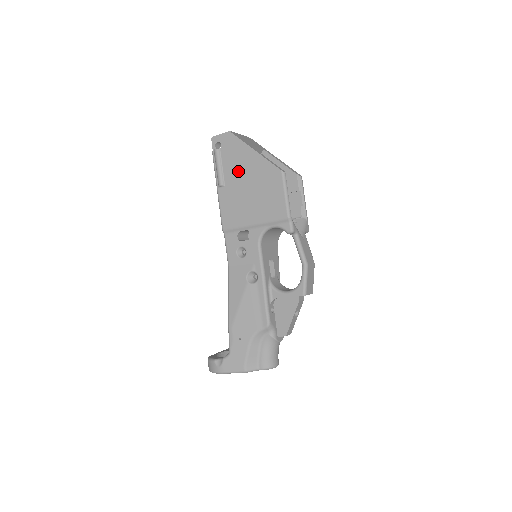
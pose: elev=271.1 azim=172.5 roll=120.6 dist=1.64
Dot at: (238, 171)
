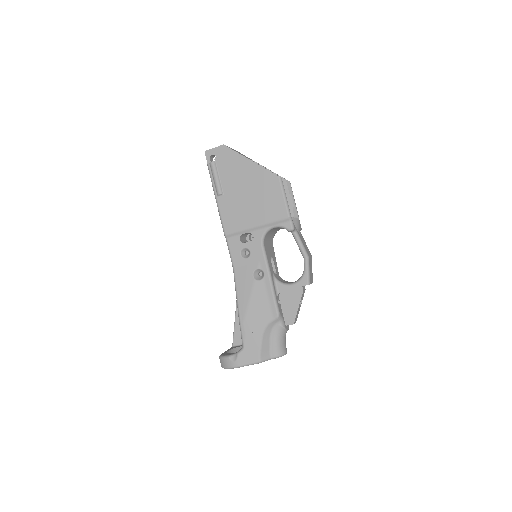
Dot at: (236, 180)
